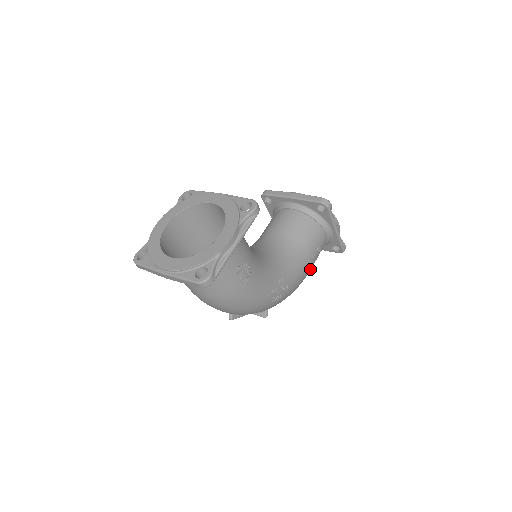
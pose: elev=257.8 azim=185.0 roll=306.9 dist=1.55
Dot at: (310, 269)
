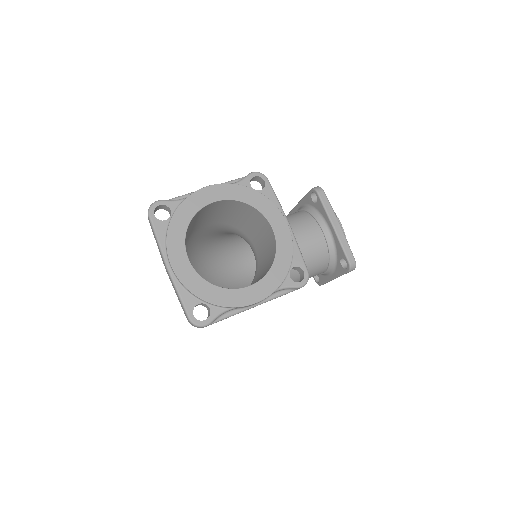
Dot at: occluded
